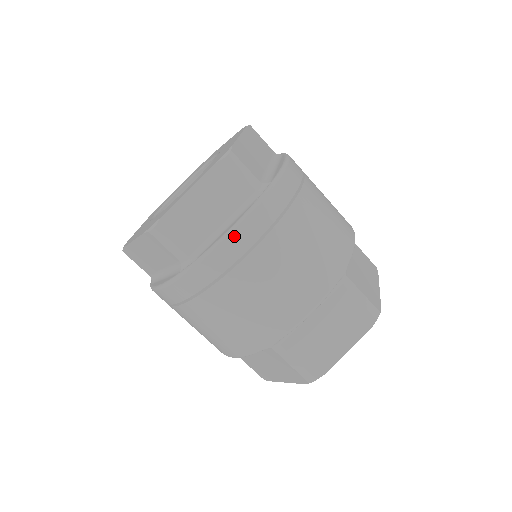
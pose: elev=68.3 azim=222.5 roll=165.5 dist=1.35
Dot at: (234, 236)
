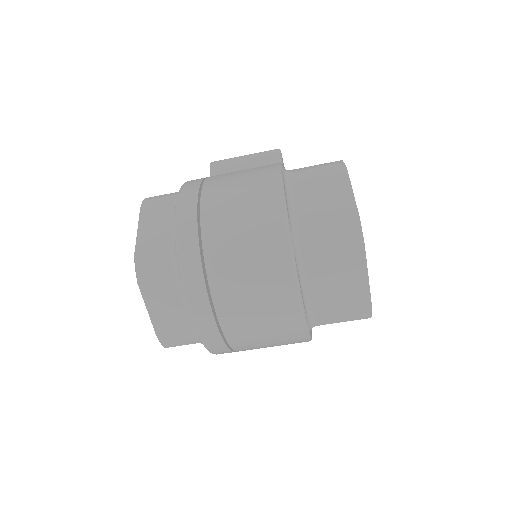
Dot at: (194, 313)
